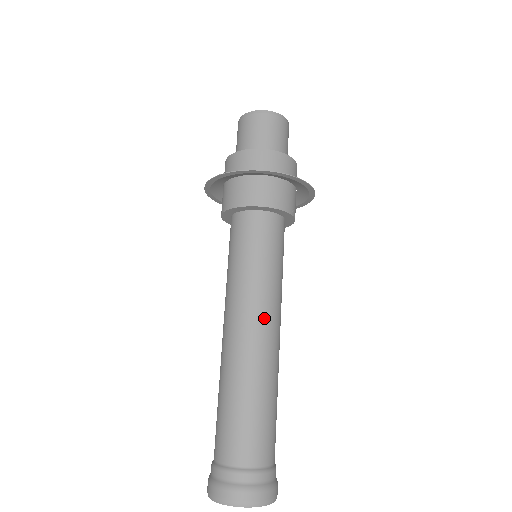
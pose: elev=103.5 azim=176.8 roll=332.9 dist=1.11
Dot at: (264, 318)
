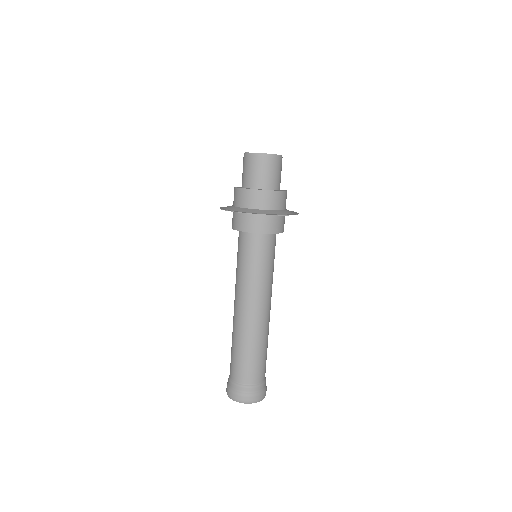
Dot at: (255, 303)
